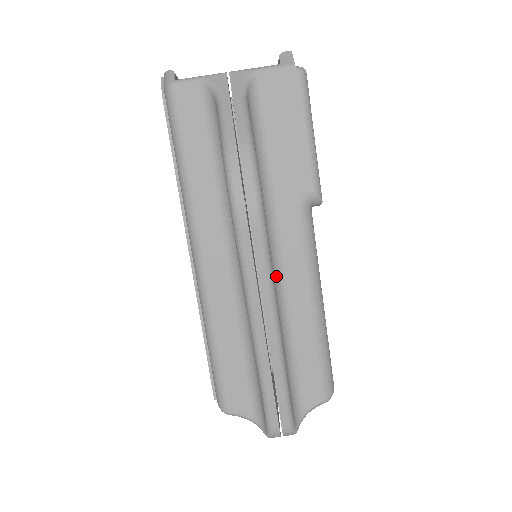
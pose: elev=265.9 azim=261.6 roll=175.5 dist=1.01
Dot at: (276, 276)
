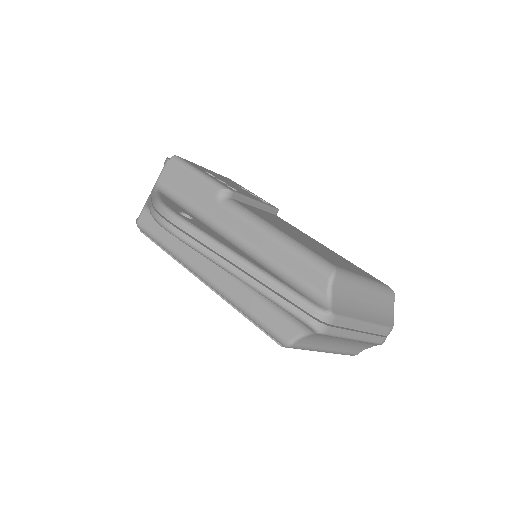
Dot at: (237, 243)
